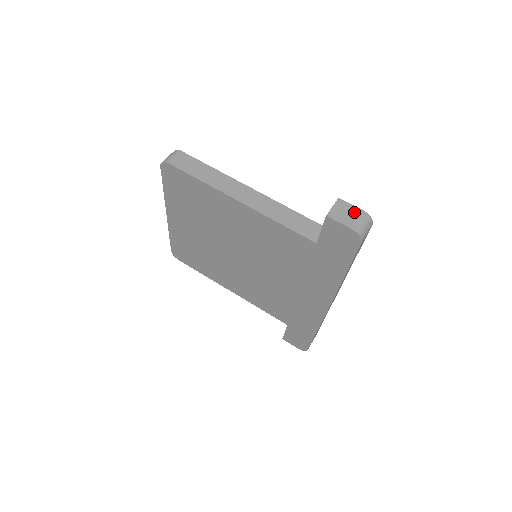
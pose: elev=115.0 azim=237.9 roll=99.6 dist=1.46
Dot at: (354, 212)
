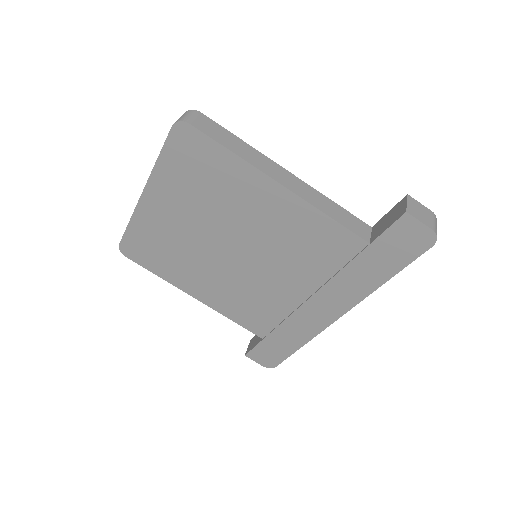
Dot at: (426, 211)
